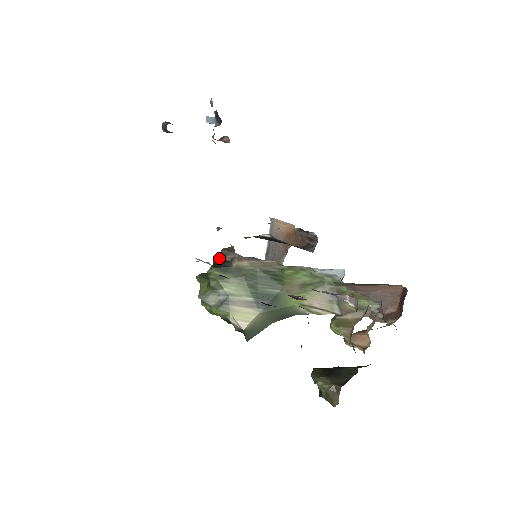
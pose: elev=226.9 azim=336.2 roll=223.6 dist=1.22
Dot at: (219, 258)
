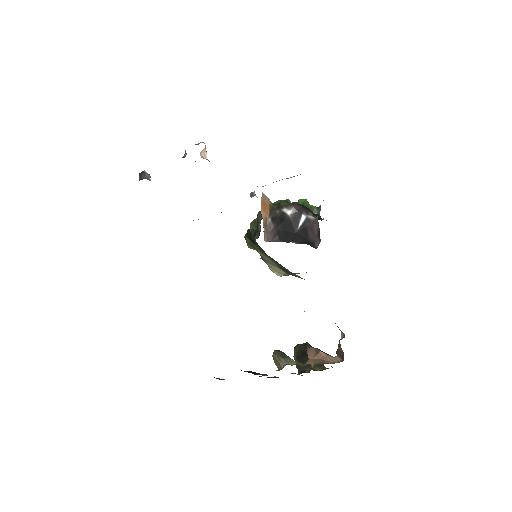
Dot at: (257, 219)
